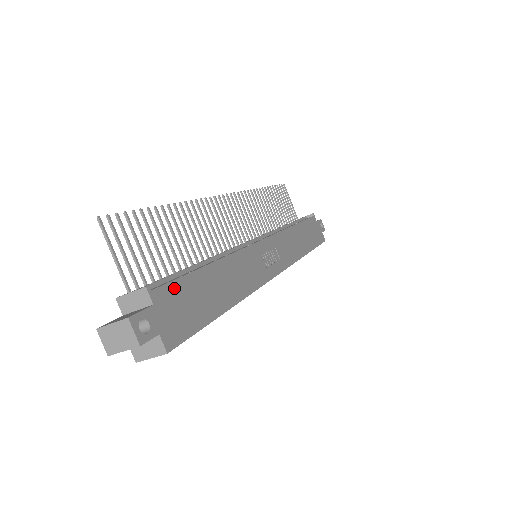
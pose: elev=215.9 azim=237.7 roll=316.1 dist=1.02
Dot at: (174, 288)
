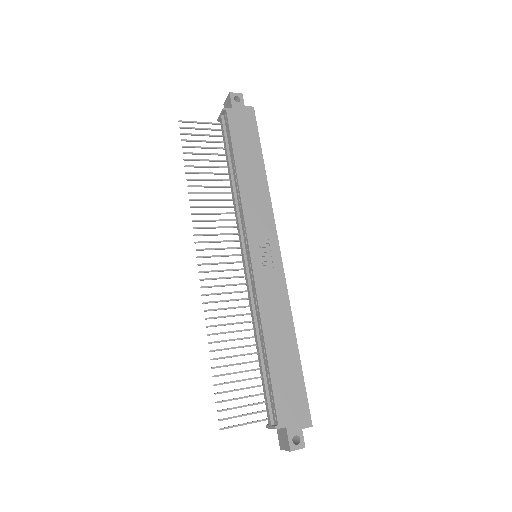
Dot at: (279, 402)
